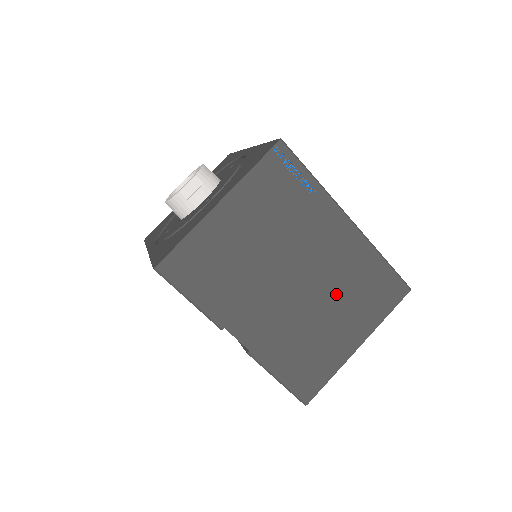
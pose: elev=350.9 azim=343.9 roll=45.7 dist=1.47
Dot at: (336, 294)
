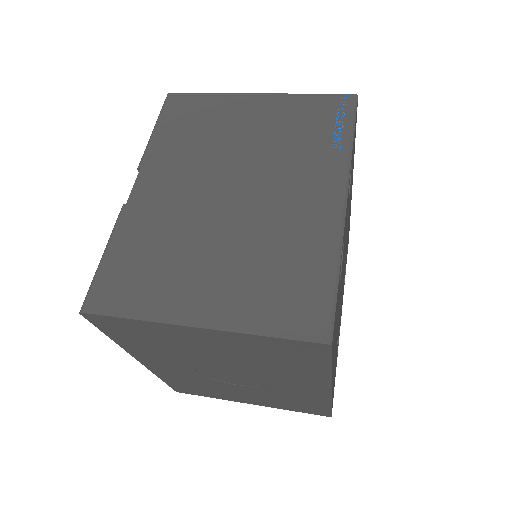
Dot at: (247, 245)
